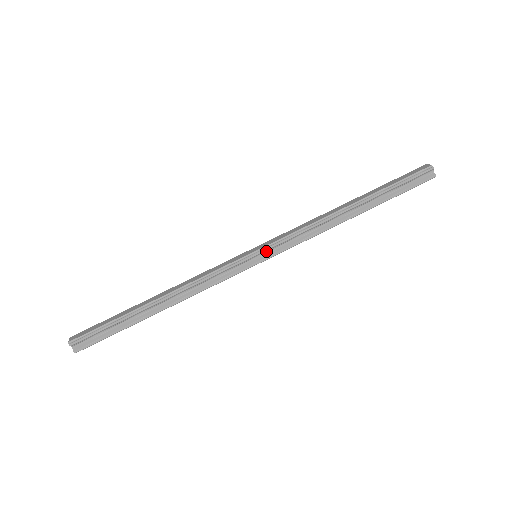
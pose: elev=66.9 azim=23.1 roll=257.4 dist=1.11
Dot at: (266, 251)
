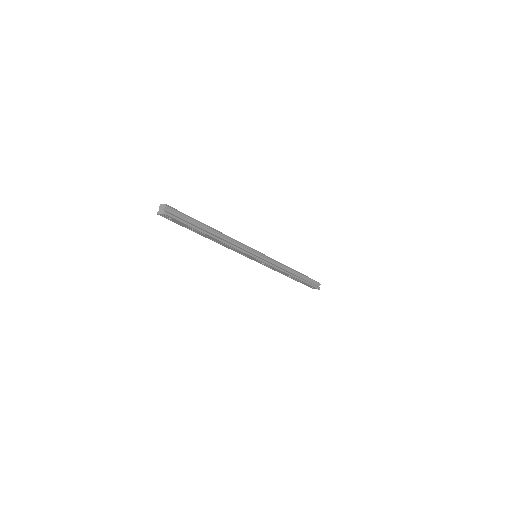
Dot at: (263, 257)
